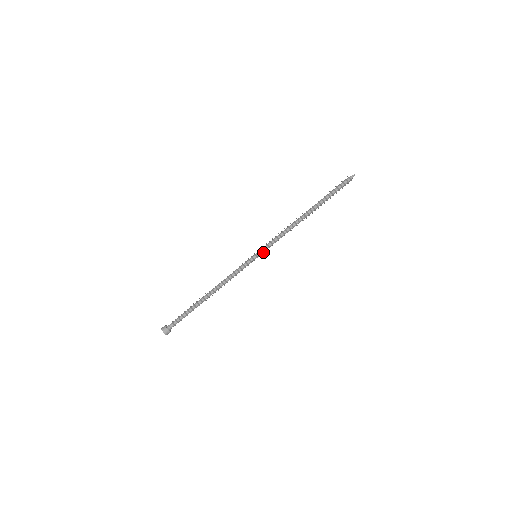
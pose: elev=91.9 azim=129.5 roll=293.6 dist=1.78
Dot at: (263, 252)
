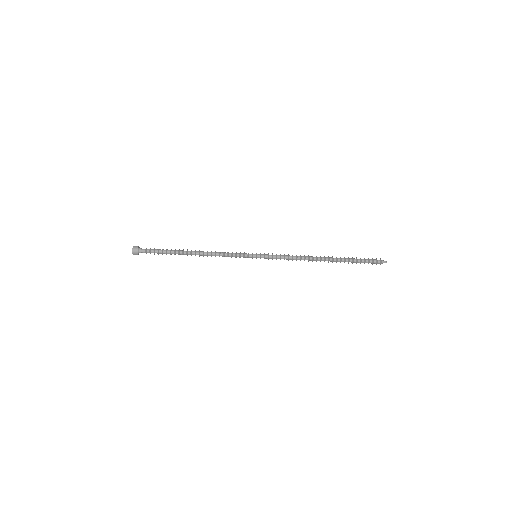
Dot at: (264, 258)
